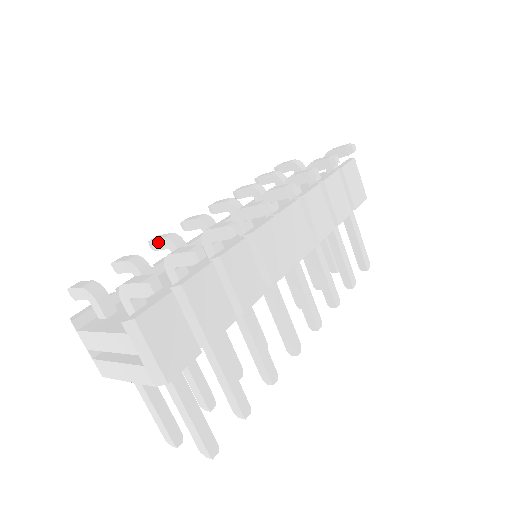
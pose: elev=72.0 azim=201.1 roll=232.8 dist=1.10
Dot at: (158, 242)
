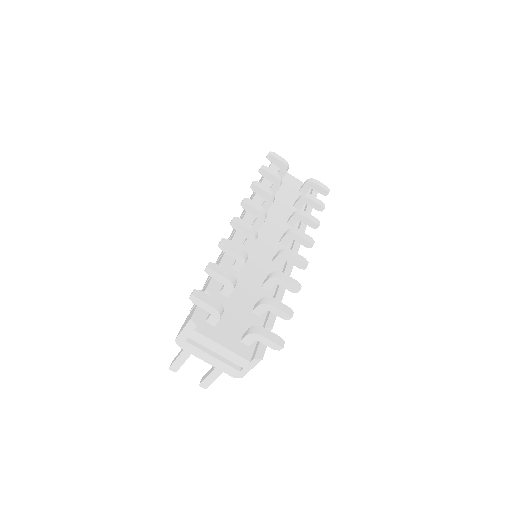
Dot at: (232, 251)
